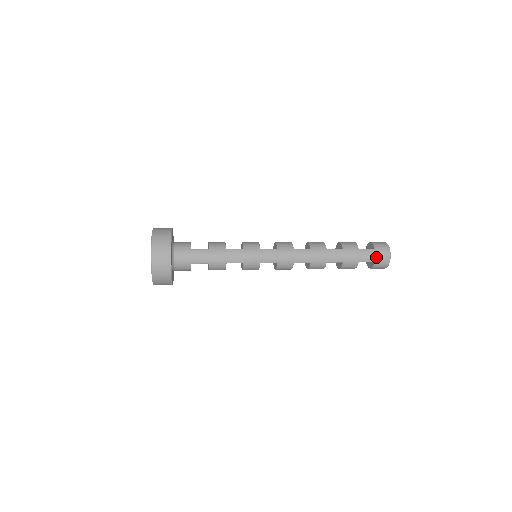
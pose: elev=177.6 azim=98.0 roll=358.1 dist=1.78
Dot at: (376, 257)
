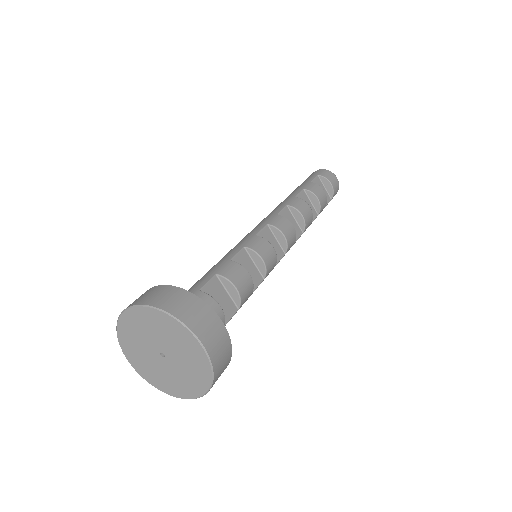
Dot at: occluded
